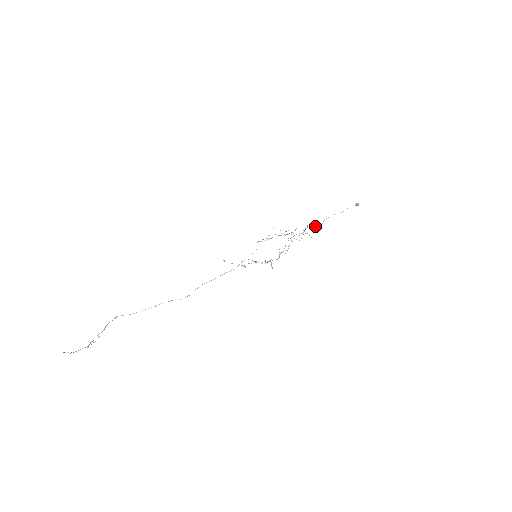
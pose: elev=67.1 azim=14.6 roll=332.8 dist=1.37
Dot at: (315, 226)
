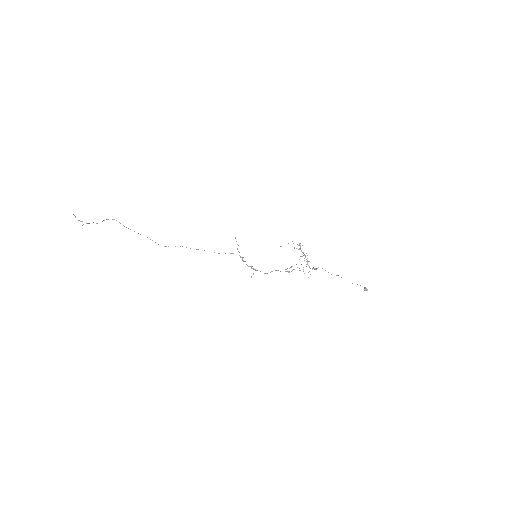
Dot at: occluded
